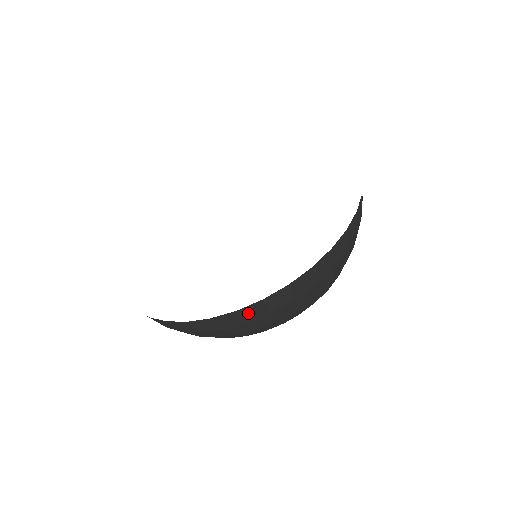
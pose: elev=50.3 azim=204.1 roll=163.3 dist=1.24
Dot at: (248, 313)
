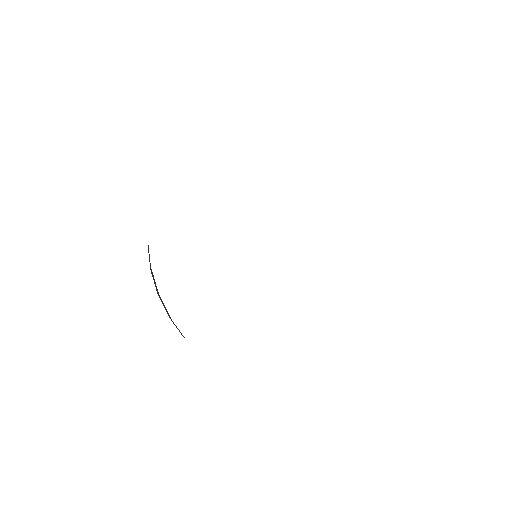
Dot at: occluded
